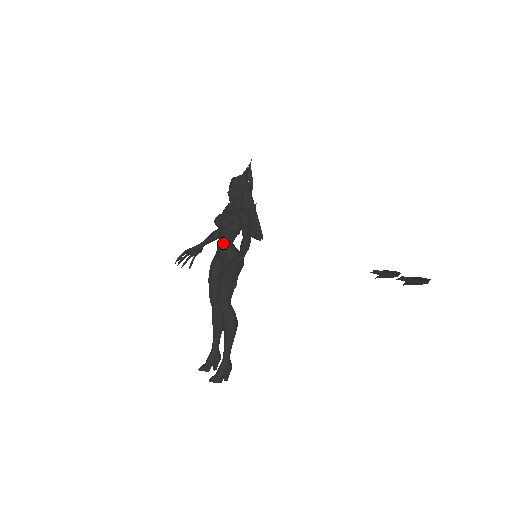
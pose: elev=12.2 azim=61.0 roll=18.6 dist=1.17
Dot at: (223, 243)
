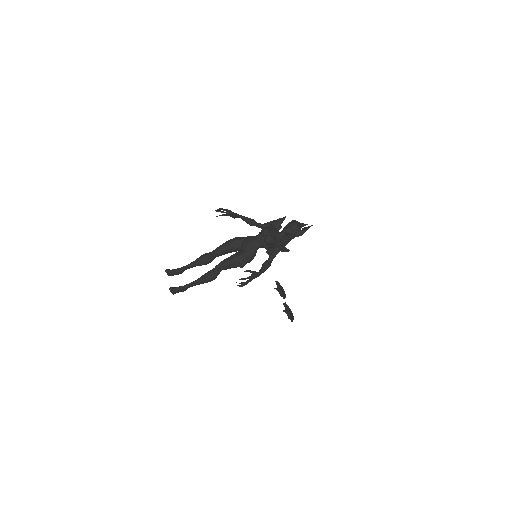
Dot at: (255, 245)
